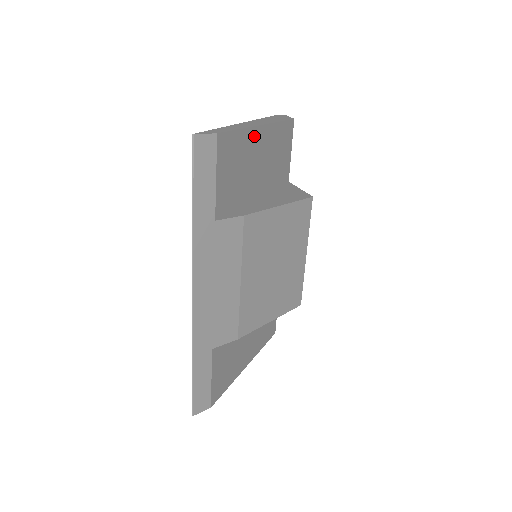
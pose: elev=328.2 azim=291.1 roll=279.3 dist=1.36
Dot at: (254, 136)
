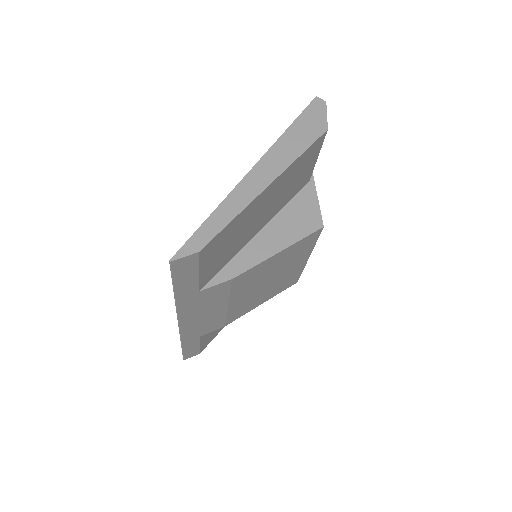
Dot at: (256, 202)
